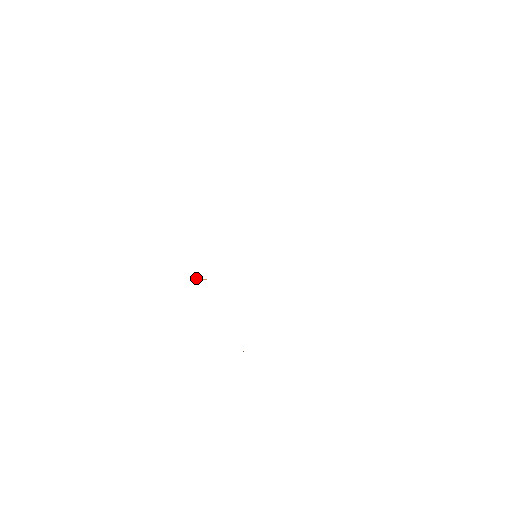
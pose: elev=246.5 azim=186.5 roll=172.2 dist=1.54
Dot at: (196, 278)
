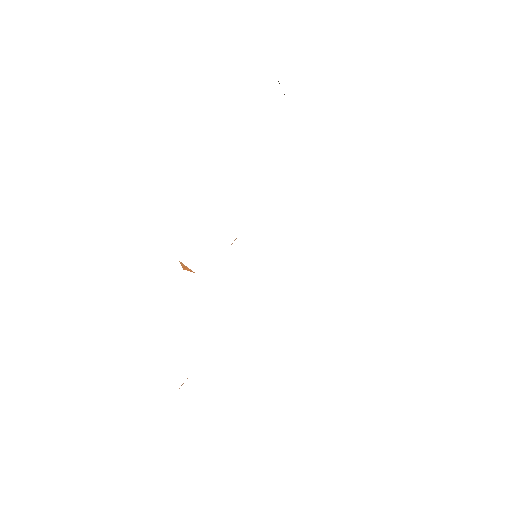
Dot at: (182, 265)
